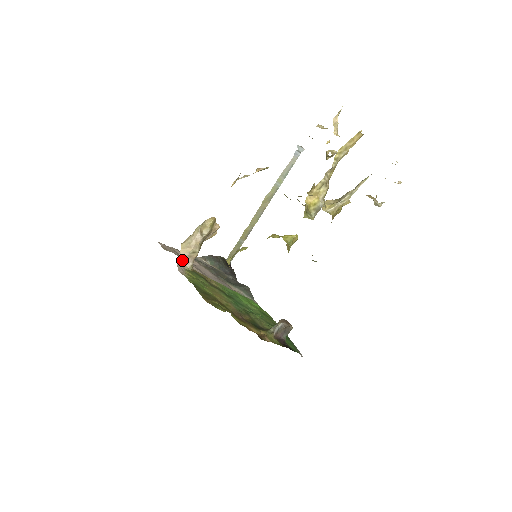
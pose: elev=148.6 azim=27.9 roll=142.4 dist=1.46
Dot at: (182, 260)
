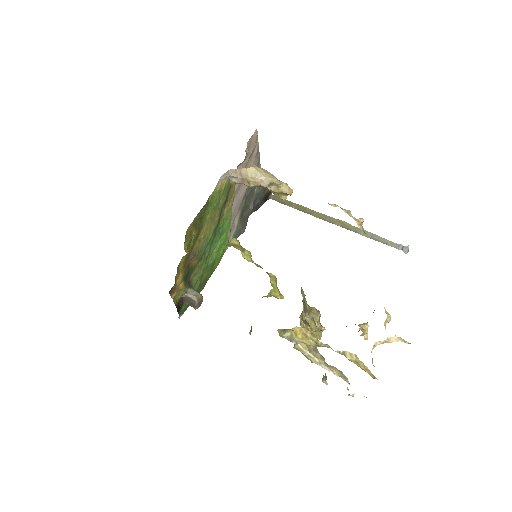
Dot at: (236, 173)
